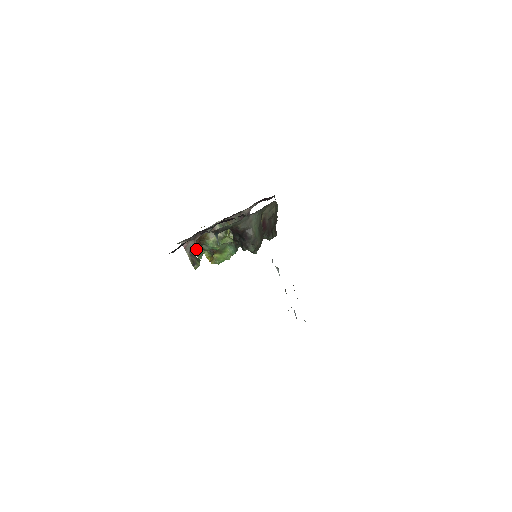
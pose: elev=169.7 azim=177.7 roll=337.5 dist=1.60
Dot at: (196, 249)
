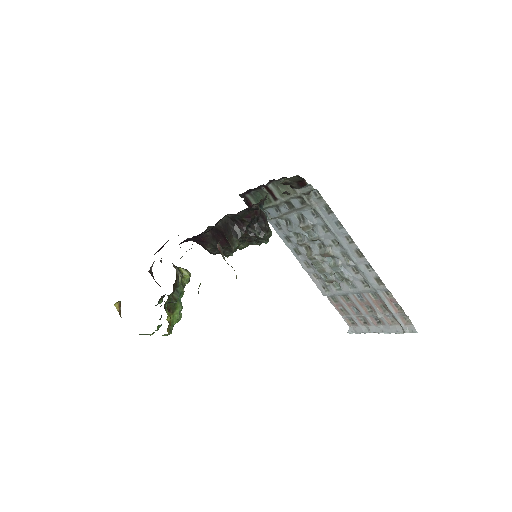
Dot at: occluded
